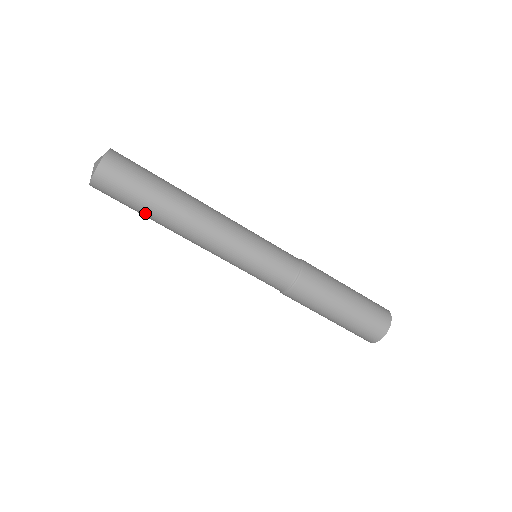
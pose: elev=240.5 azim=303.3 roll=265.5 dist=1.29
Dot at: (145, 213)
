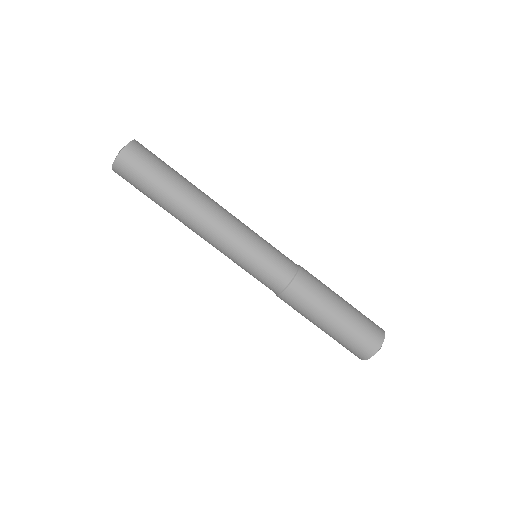
Dot at: (163, 190)
